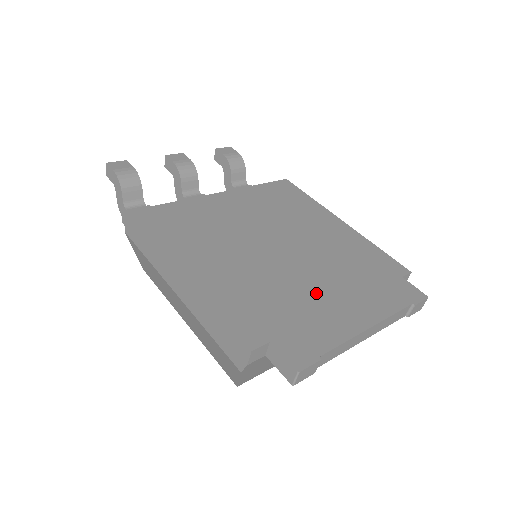
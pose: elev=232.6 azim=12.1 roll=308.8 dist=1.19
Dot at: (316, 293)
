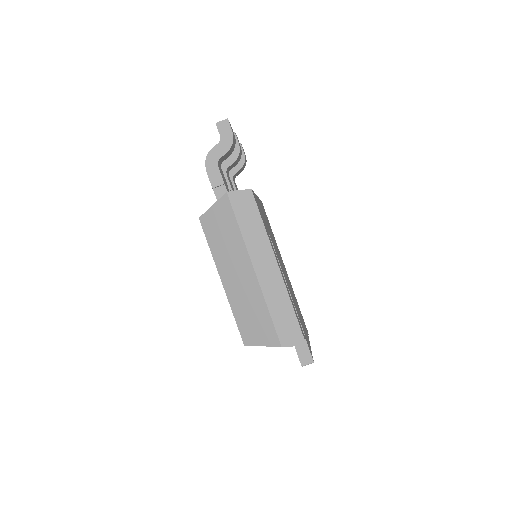
Dot at: (298, 311)
